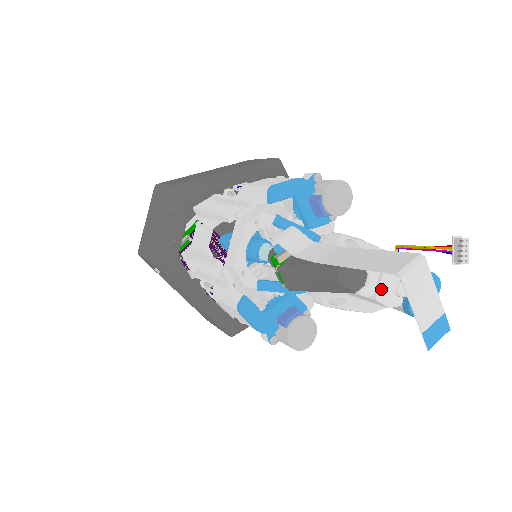
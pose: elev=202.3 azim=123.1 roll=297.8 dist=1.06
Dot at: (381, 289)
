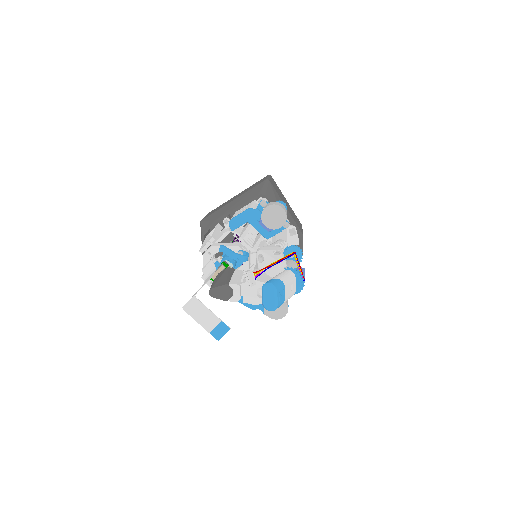
Dot at: (245, 296)
